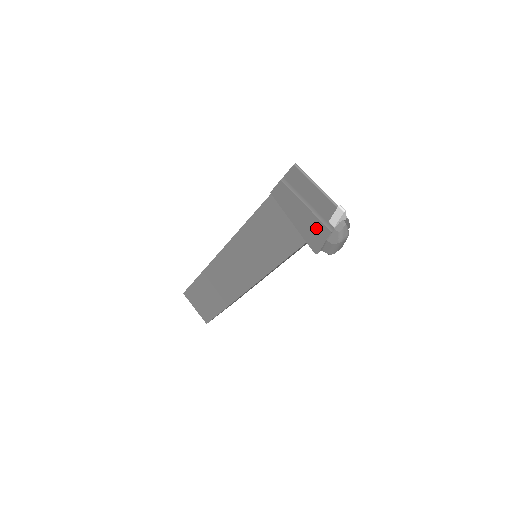
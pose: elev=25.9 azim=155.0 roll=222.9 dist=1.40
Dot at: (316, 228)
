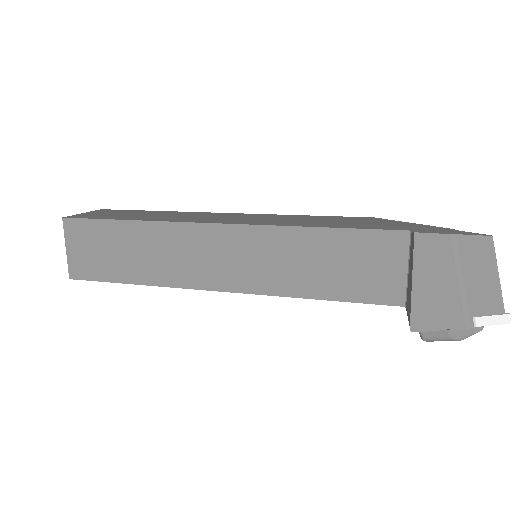
Dot at: (446, 310)
